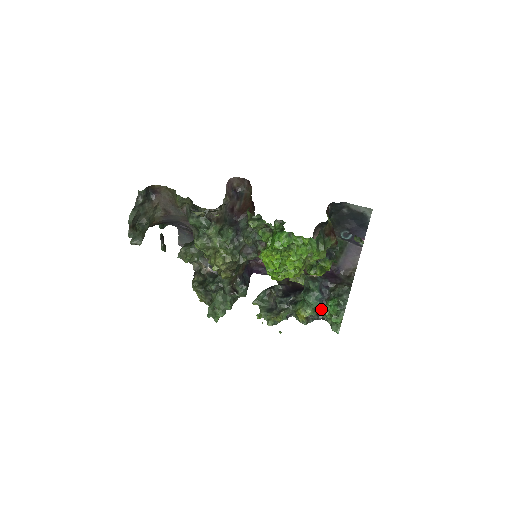
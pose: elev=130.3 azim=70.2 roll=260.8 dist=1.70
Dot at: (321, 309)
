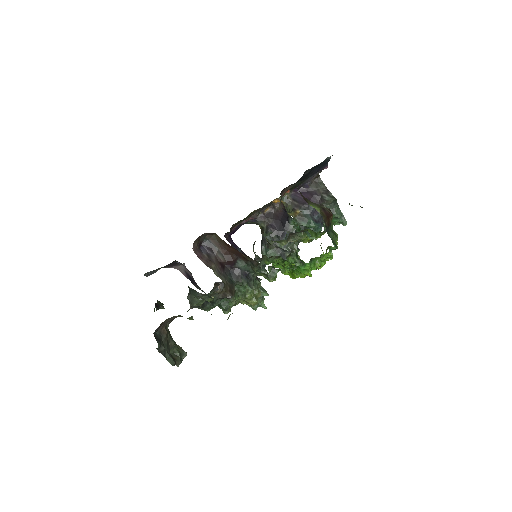
Dot at: occluded
